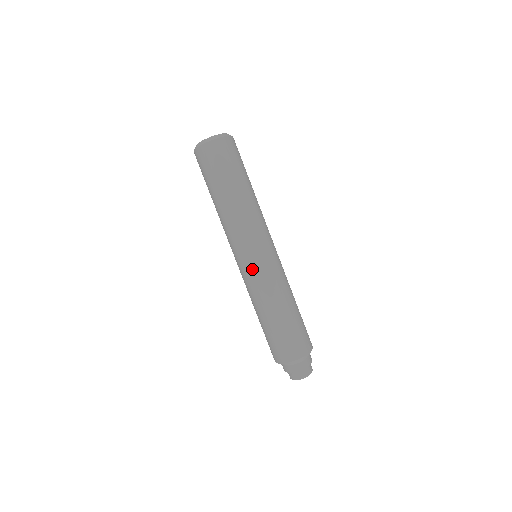
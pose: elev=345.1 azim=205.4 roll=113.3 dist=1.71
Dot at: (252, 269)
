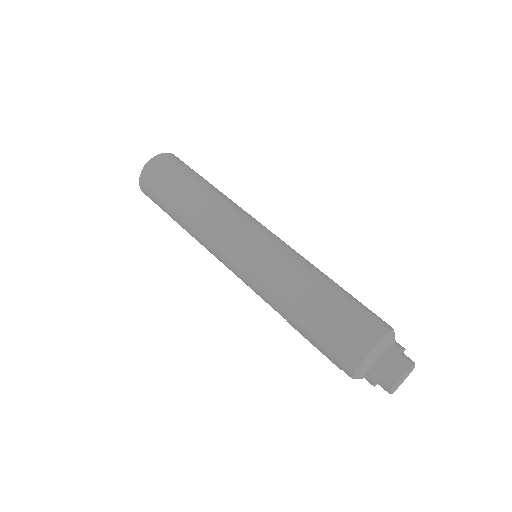
Dot at: (250, 262)
